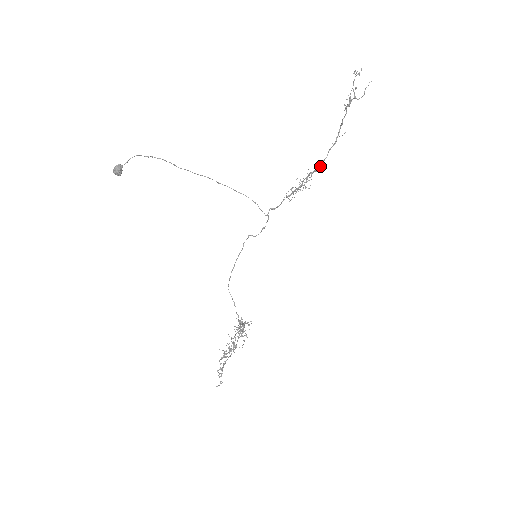
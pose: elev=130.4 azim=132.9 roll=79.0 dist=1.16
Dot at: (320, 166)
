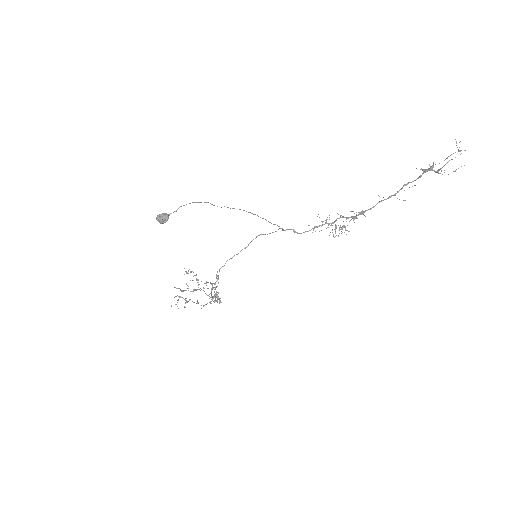
Dot at: (360, 214)
